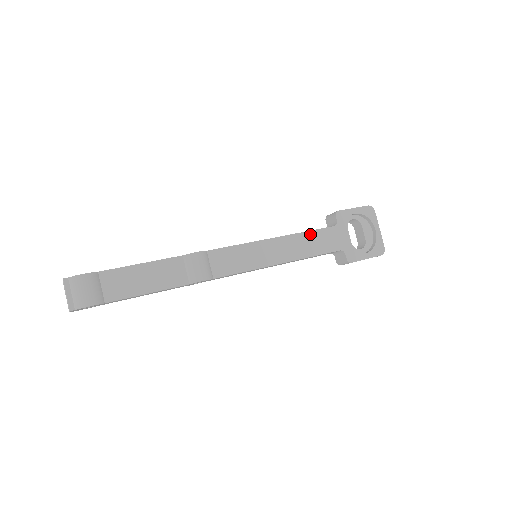
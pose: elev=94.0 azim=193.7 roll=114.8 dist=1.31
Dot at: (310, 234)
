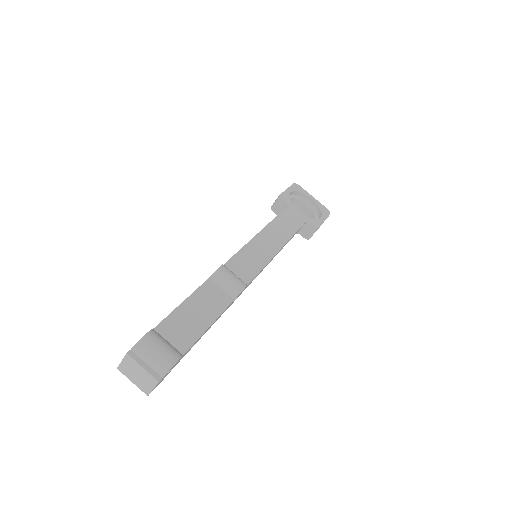
Dot at: (278, 219)
